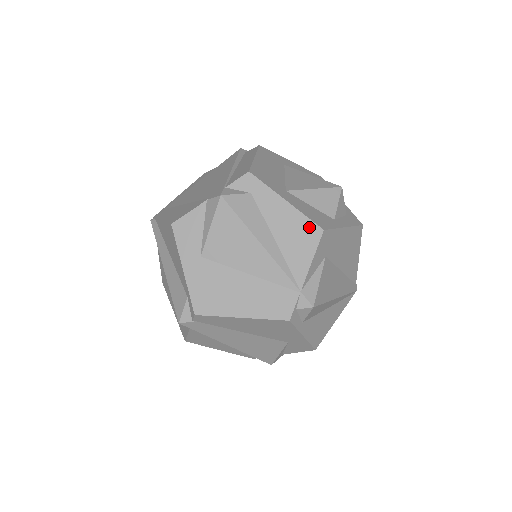
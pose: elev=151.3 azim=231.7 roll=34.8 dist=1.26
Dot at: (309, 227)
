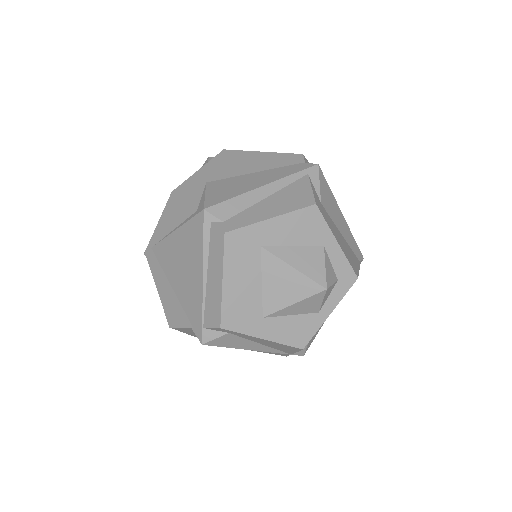
Dot at: (289, 347)
